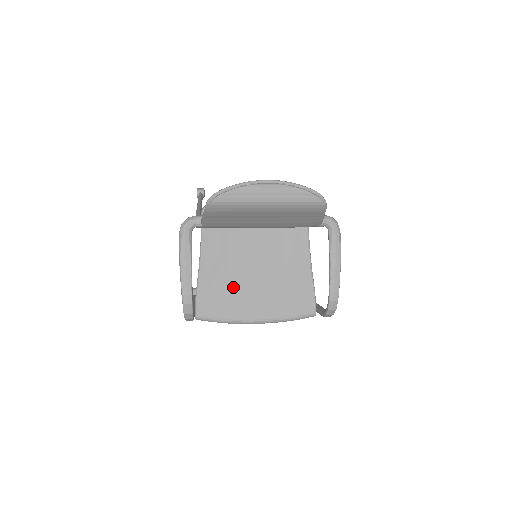
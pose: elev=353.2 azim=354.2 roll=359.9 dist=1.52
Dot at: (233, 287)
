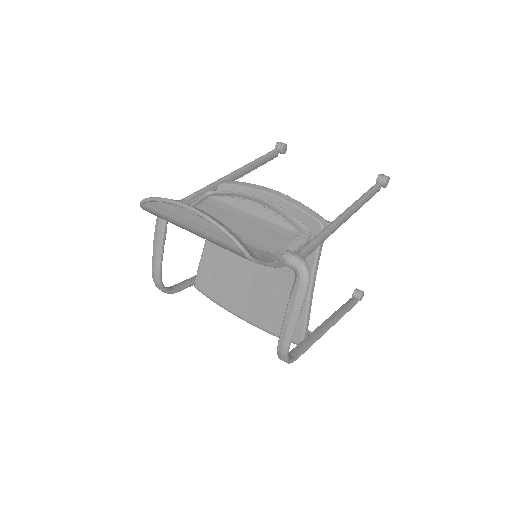
Dot at: (230, 276)
